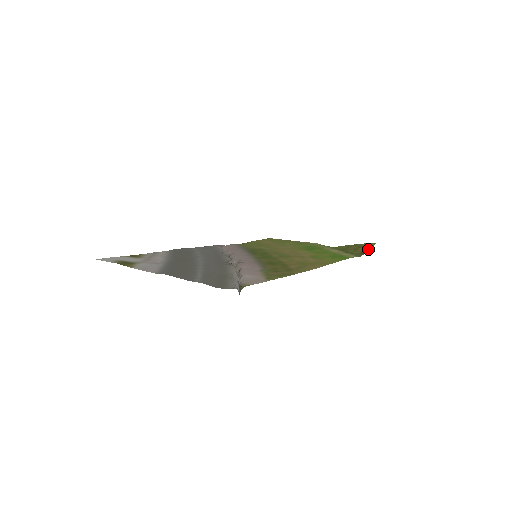
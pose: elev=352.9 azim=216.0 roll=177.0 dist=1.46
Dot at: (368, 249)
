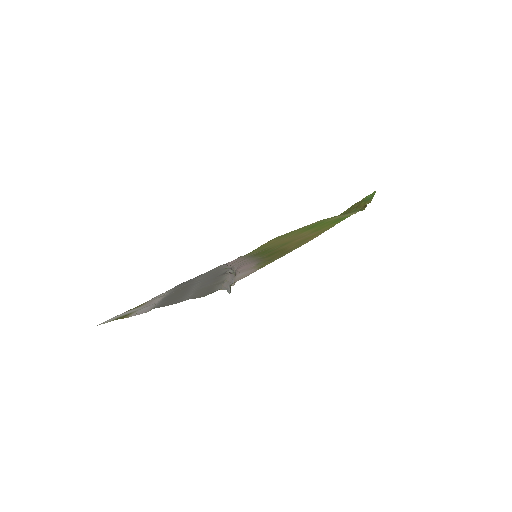
Dot at: (370, 200)
